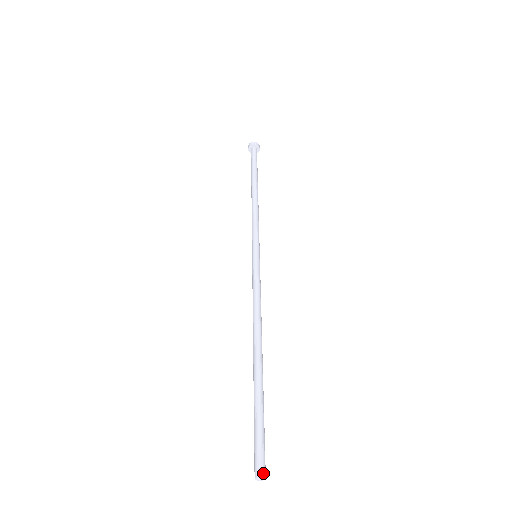
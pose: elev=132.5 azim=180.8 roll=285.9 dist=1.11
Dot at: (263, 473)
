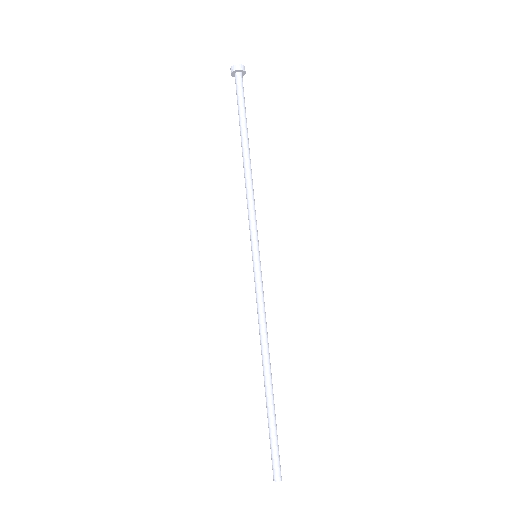
Dot at: (277, 479)
